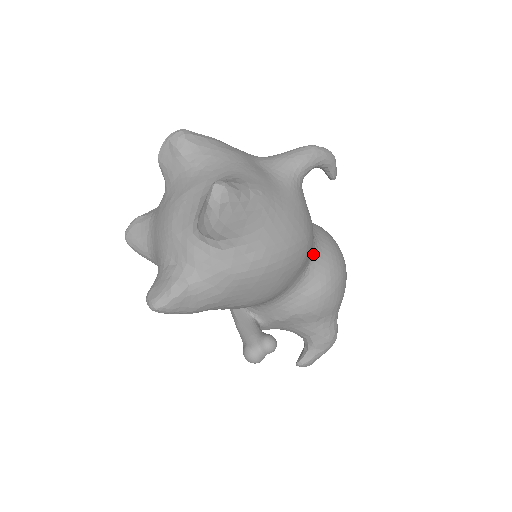
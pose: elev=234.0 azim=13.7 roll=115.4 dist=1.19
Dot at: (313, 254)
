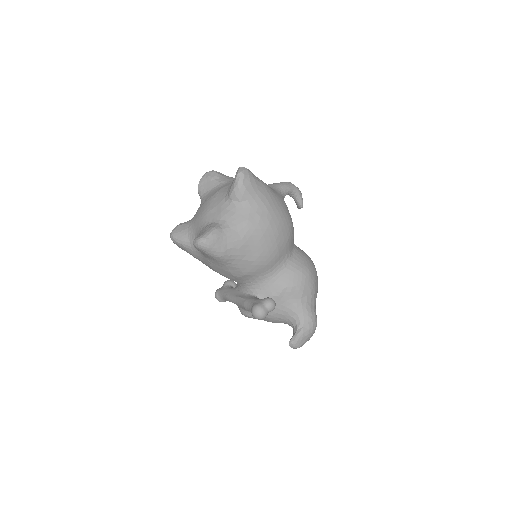
Dot at: (294, 247)
